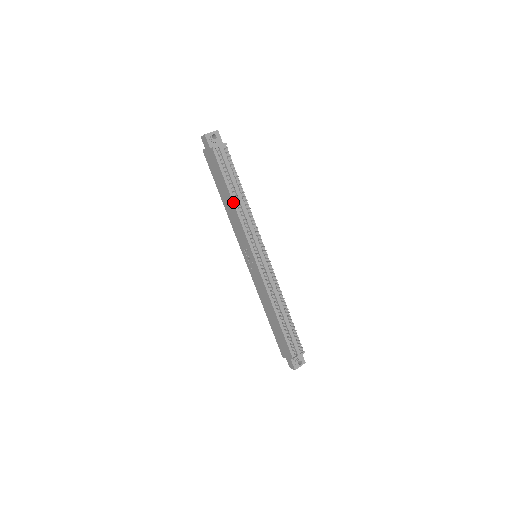
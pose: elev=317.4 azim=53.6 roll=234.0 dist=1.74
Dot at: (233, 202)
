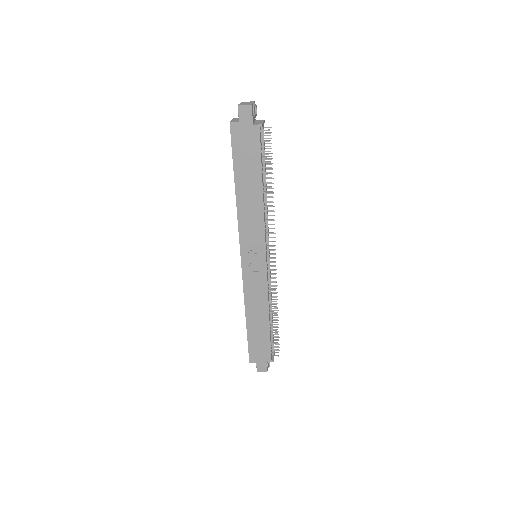
Dot at: (263, 194)
